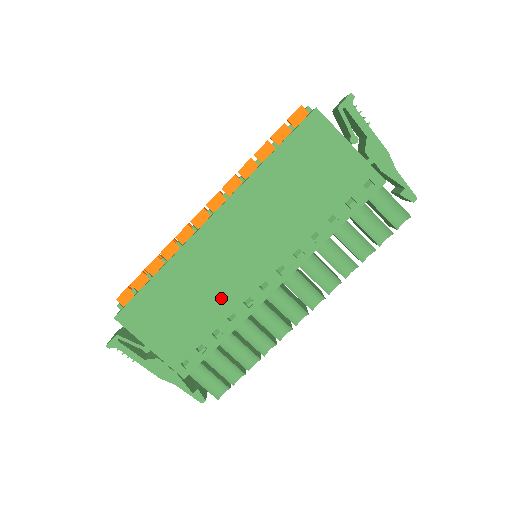
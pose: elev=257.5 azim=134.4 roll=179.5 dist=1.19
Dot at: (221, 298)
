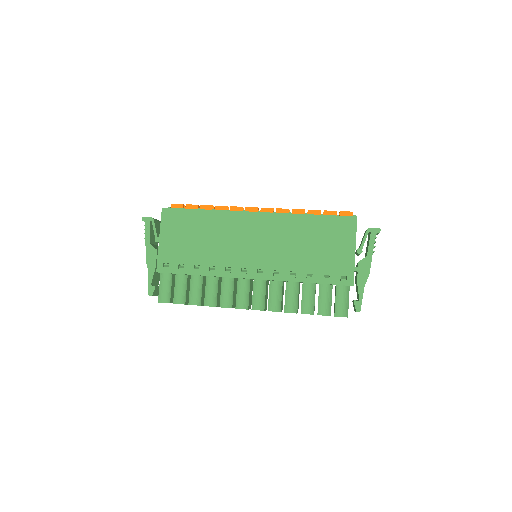
Dot at: (218, 253)
